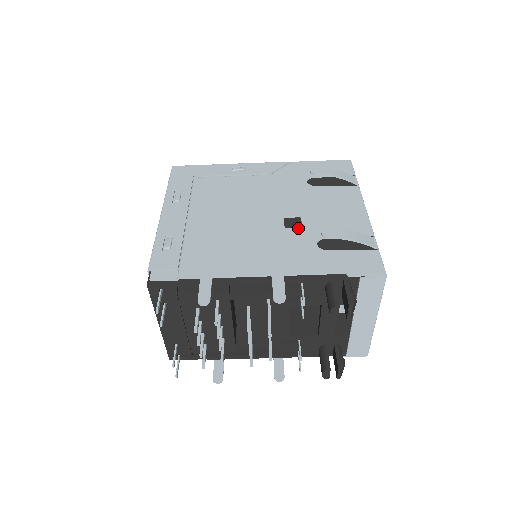
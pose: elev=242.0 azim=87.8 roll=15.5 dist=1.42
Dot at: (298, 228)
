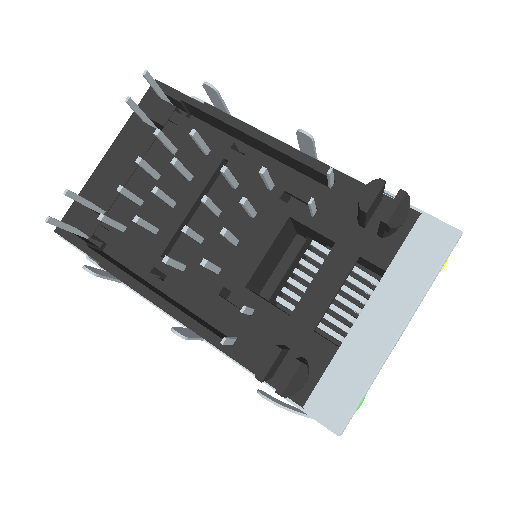
Dot at: occluded
